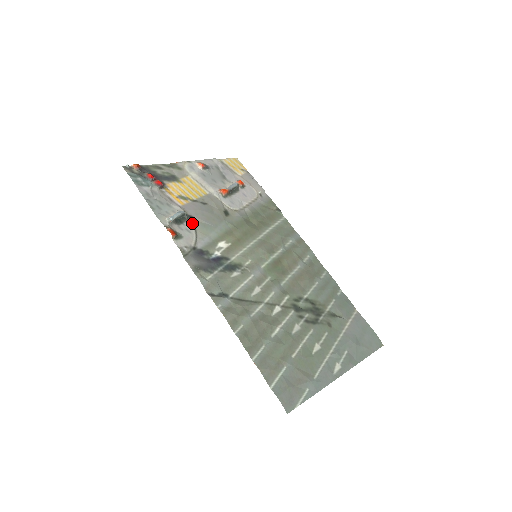
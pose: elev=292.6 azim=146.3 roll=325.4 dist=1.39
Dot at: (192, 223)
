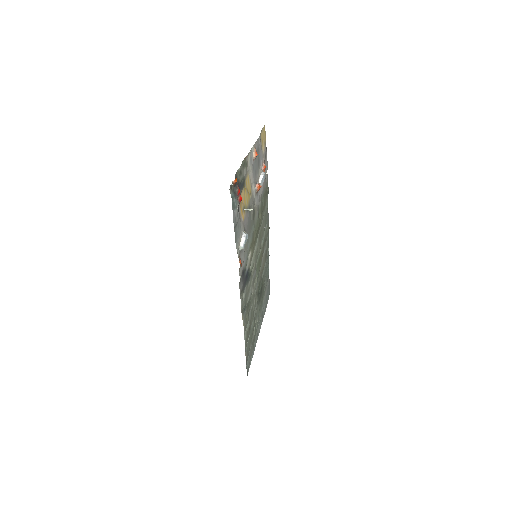
Dot at: occluded
